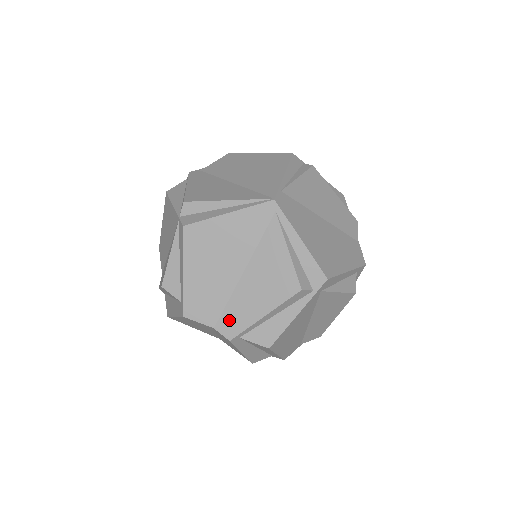
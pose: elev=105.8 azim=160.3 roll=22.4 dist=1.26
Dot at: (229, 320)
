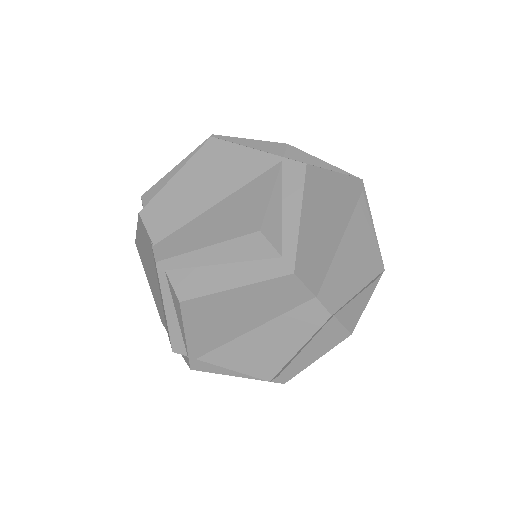
Dot at: (331, 290)
